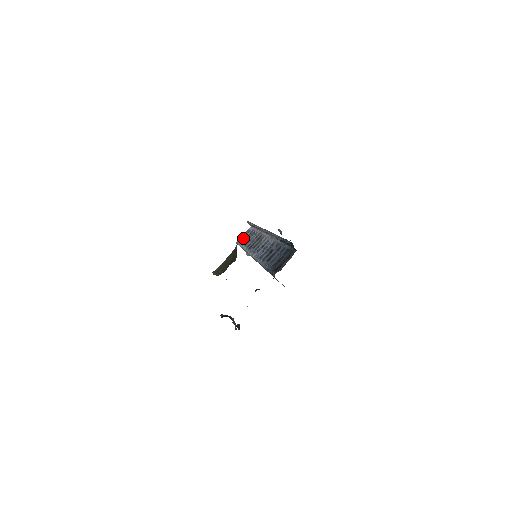
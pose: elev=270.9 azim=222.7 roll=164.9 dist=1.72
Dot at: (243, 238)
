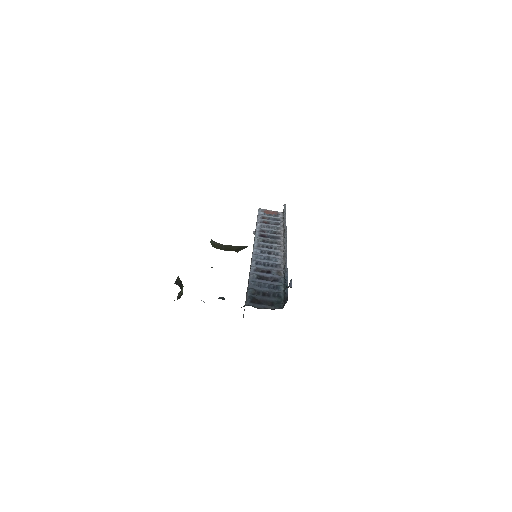
Dot at: (267, 214)
